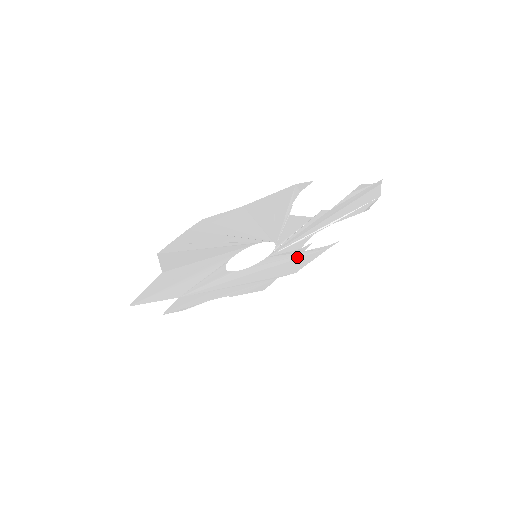
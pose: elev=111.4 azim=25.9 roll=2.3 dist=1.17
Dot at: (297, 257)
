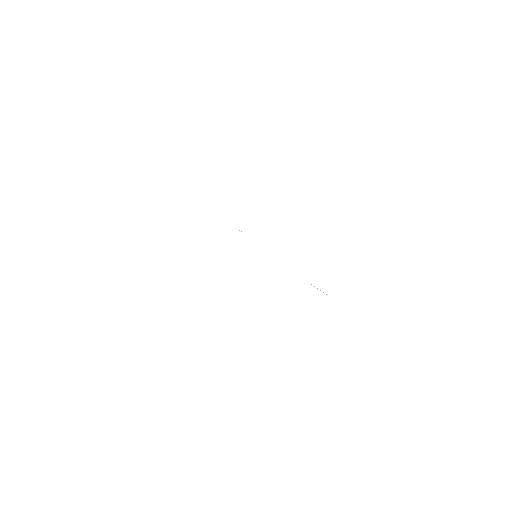
Dot at: occluded
